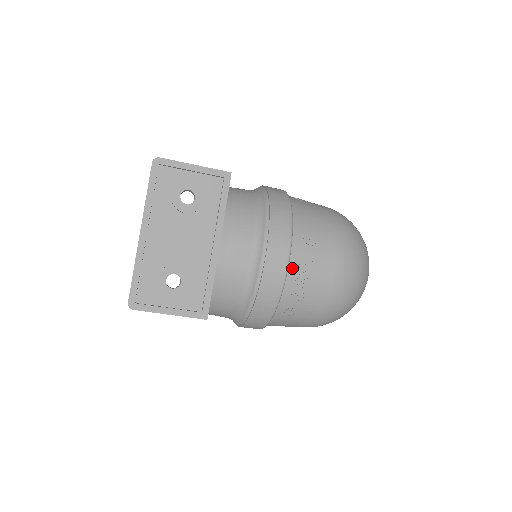
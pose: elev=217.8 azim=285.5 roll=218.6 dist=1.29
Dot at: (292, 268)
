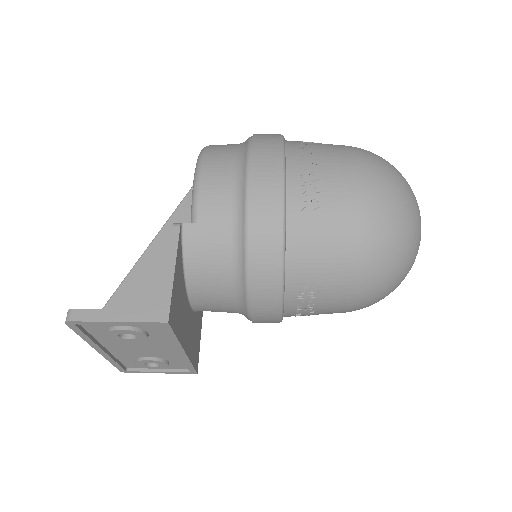
Dot at: (289, 313)
